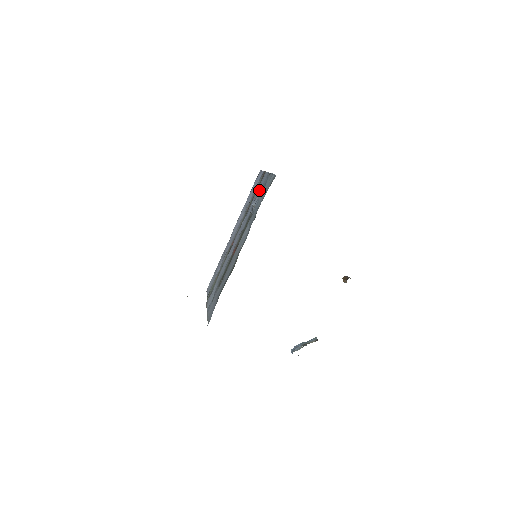
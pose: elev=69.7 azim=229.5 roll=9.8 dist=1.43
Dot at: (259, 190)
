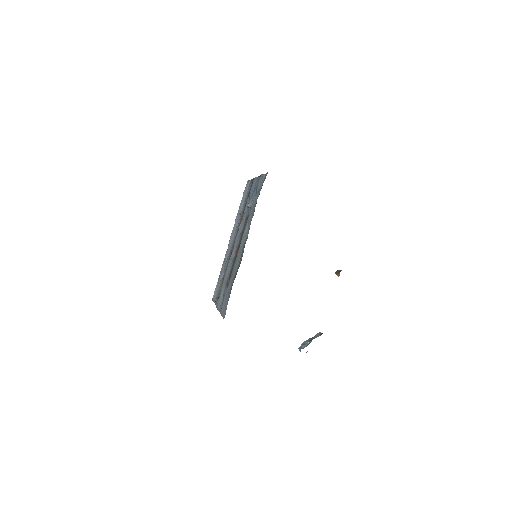
Dot at: (251, 194)
